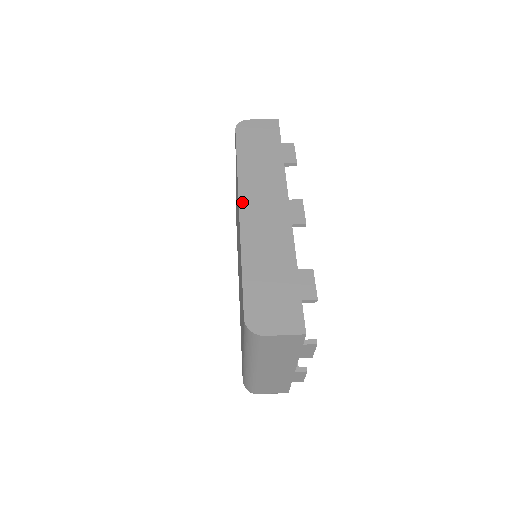
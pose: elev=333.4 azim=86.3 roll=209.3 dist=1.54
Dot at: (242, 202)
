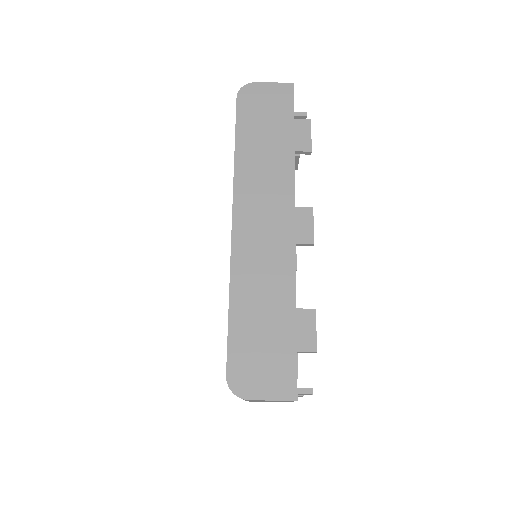
Dot at: (236, 211)
